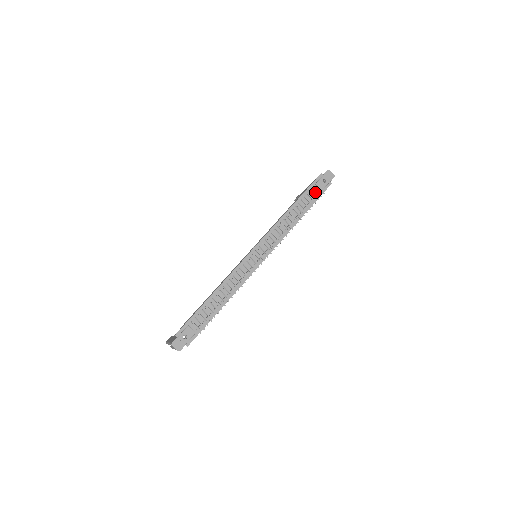
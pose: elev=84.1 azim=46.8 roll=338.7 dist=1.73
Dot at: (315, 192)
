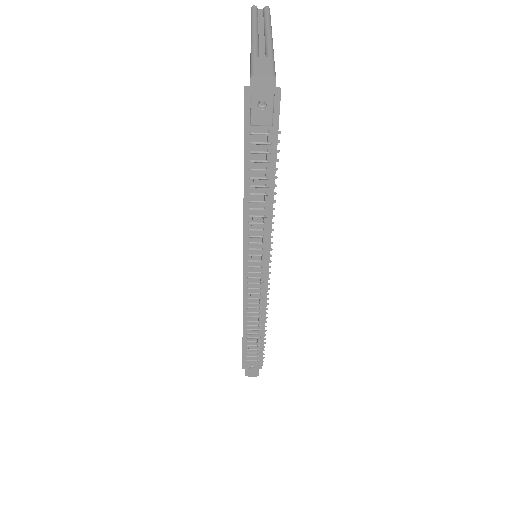
Dot at: (262, 137)
